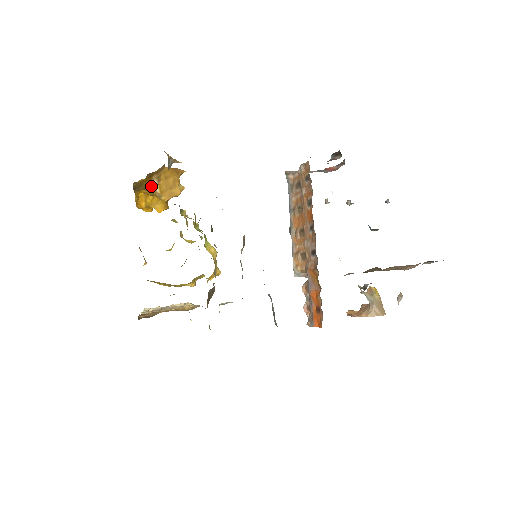
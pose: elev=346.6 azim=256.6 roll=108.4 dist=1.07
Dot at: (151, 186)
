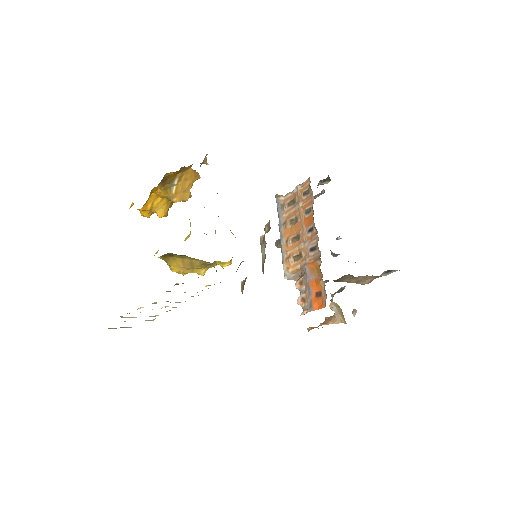
Dot at: (170, 185)
